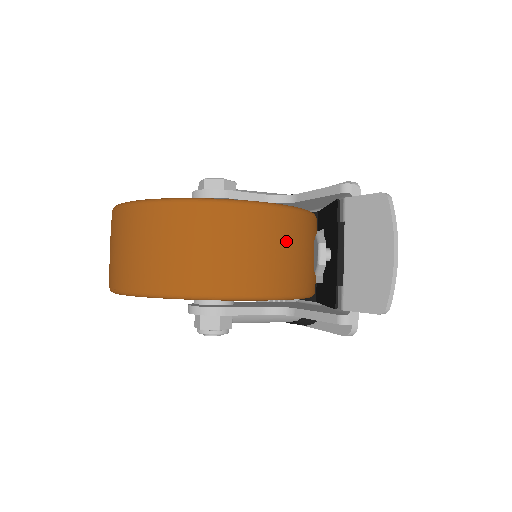
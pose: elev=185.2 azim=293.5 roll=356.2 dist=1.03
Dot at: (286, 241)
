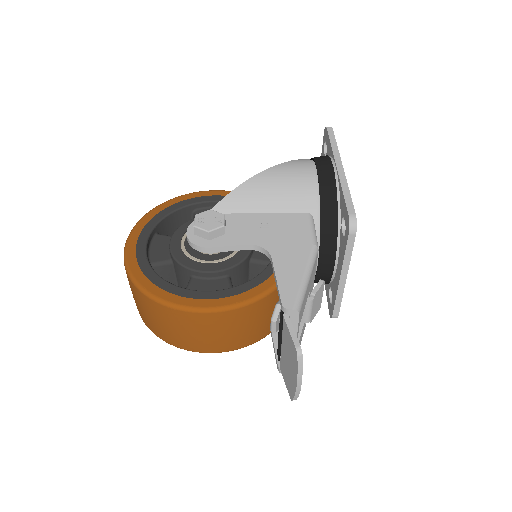
Dot at: (237, 325)
